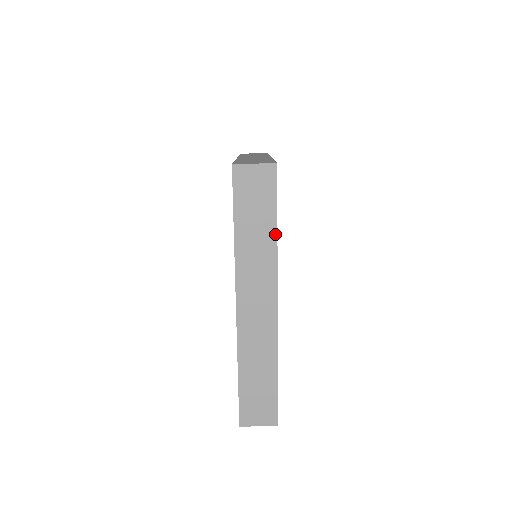
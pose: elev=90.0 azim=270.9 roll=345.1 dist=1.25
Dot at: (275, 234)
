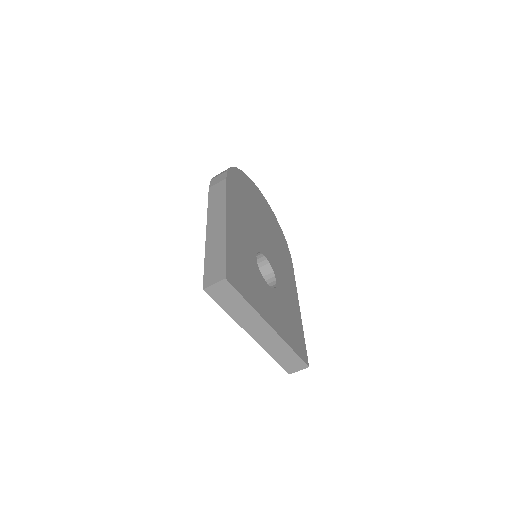
Dot at: (248, 304)
